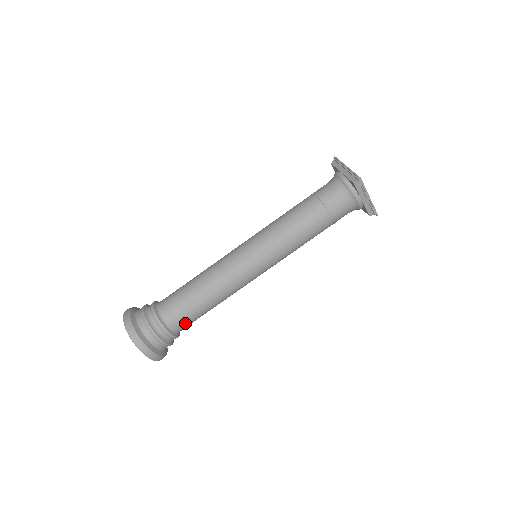
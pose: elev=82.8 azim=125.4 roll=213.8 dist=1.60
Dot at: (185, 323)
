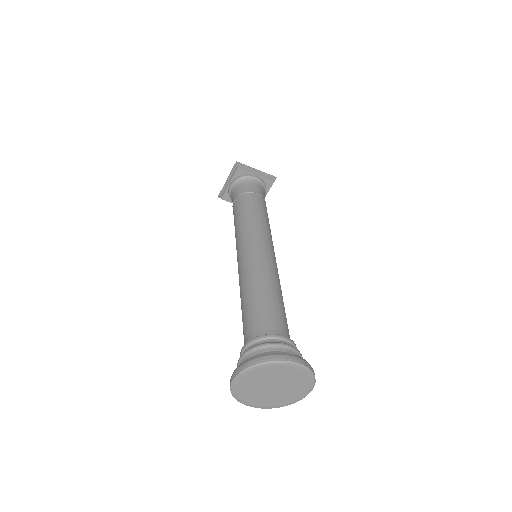
Dot at: (281, 323)
